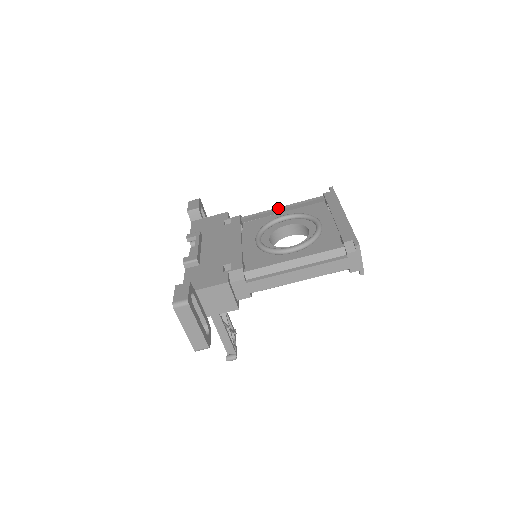
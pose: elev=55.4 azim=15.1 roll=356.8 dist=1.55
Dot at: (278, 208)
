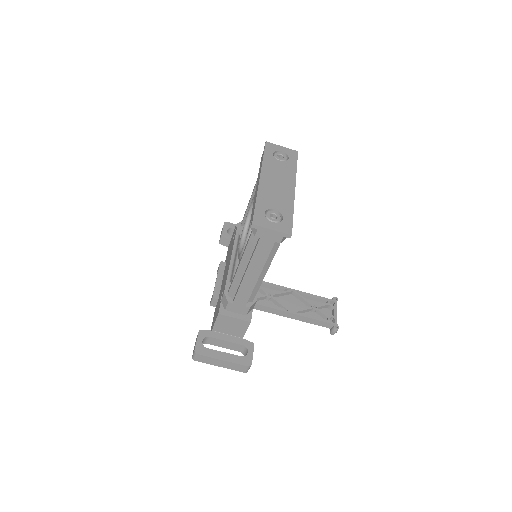
Dot at: occluded
